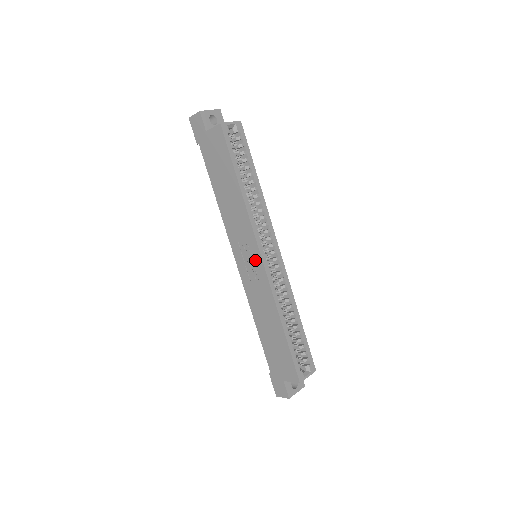
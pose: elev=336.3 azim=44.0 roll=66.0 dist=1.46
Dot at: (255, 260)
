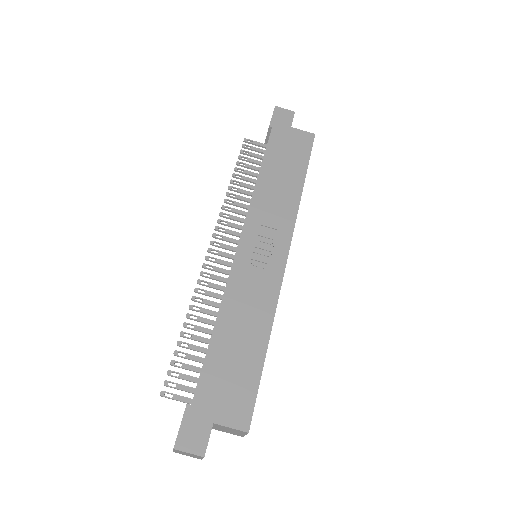
Dot at: (276, 254)
